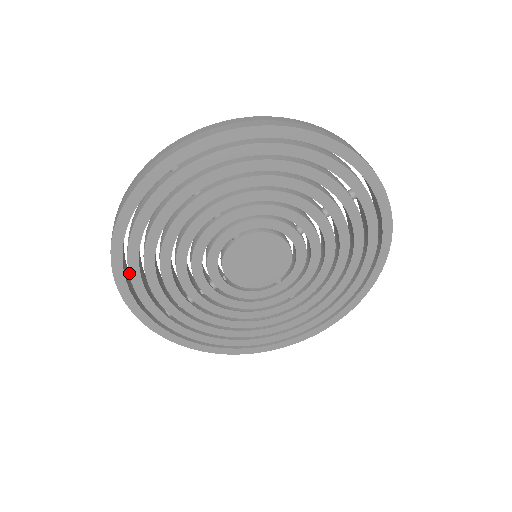
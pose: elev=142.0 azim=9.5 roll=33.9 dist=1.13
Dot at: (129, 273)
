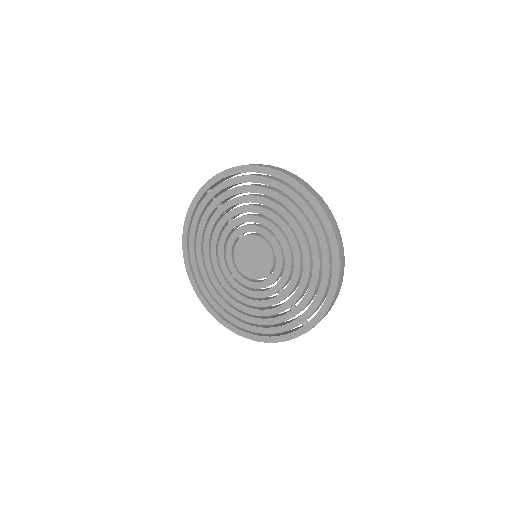
Dot at: (190, 257)
